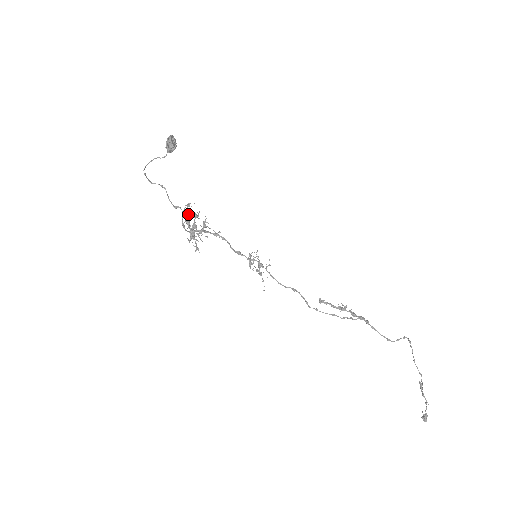
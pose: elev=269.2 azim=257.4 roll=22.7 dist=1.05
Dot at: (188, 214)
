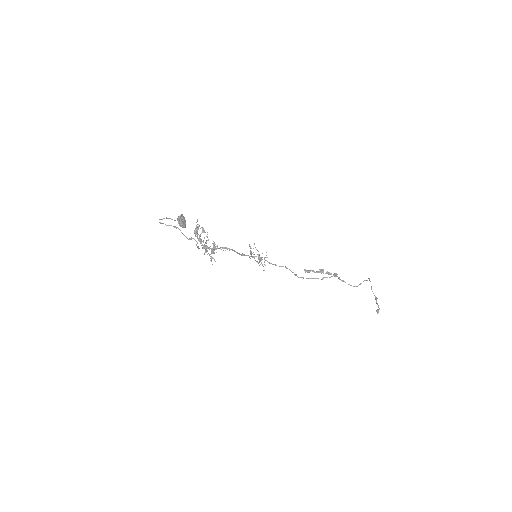
Dot at: occluded
